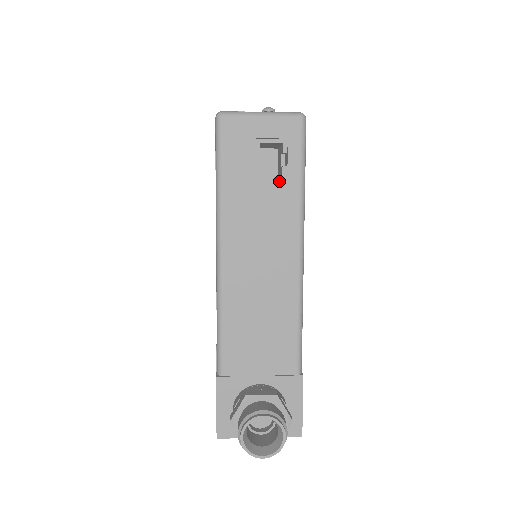
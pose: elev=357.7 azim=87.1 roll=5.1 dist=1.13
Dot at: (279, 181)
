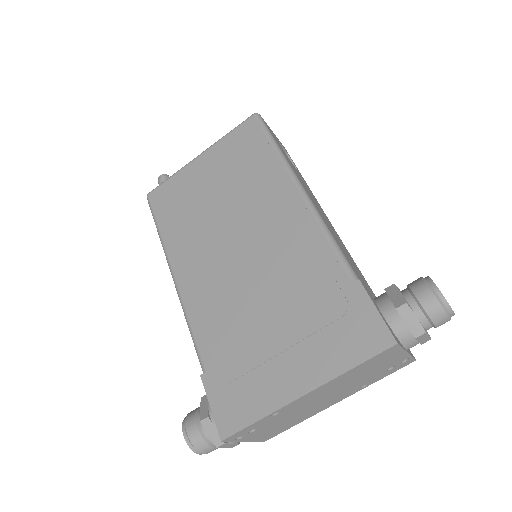
Dot at: (297, 170)
